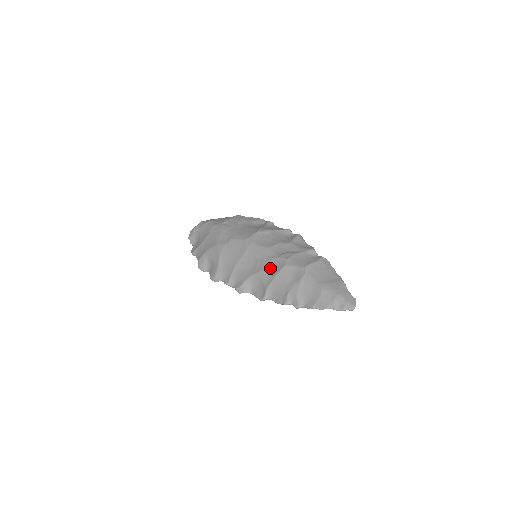
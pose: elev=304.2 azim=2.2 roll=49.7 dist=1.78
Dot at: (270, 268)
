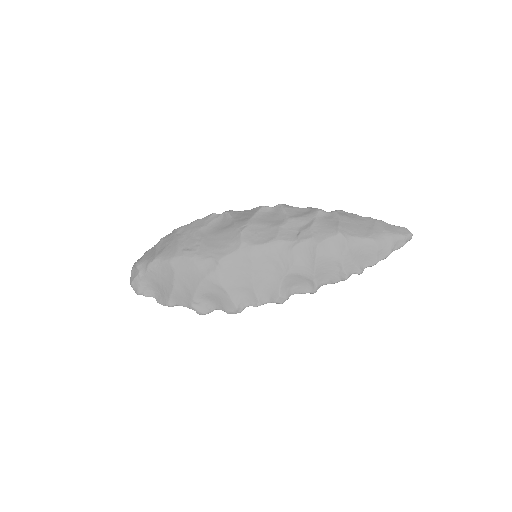
Dot at: (301, 258)
